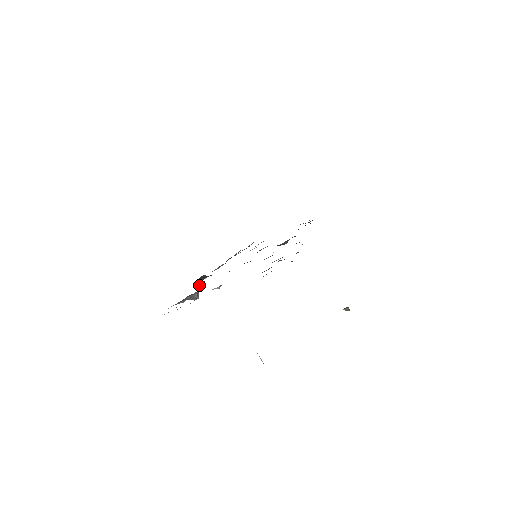
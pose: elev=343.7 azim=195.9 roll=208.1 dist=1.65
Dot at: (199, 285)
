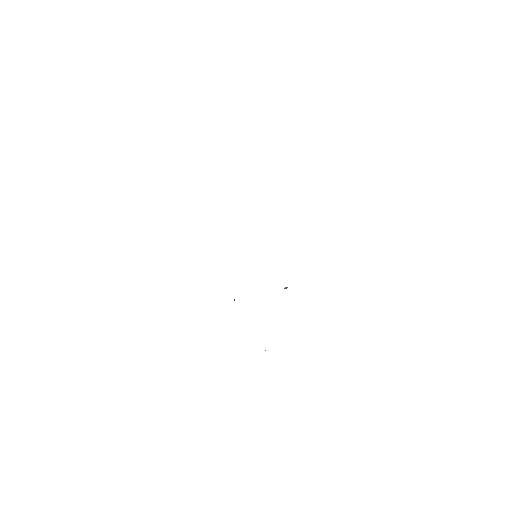
Dot at: occluded
